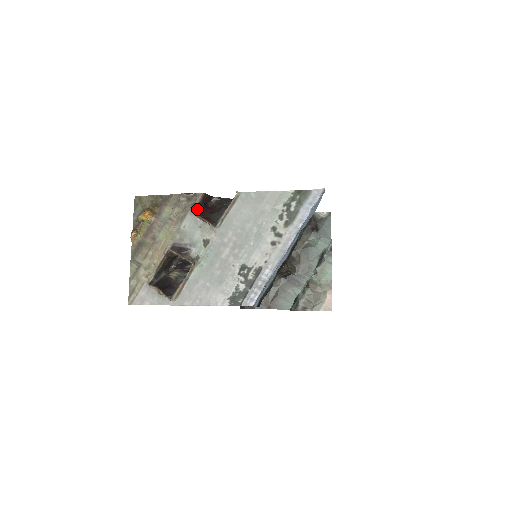
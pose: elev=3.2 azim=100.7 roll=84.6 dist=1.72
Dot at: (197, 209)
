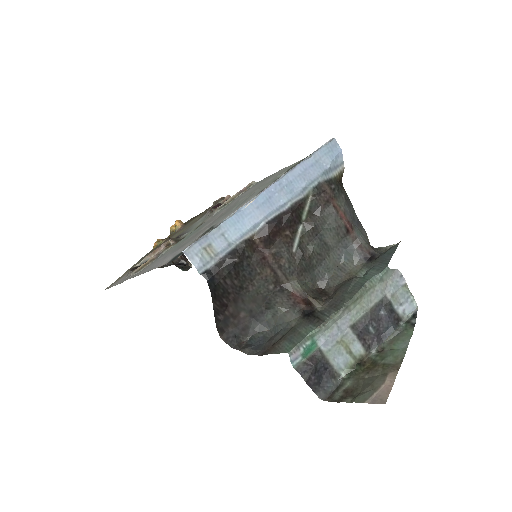
Dot at: (215, 207)
